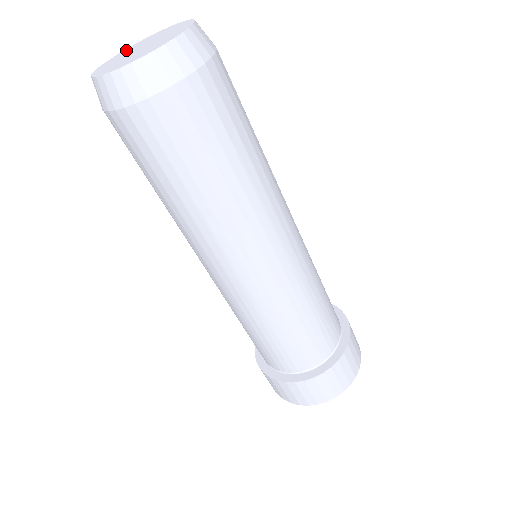
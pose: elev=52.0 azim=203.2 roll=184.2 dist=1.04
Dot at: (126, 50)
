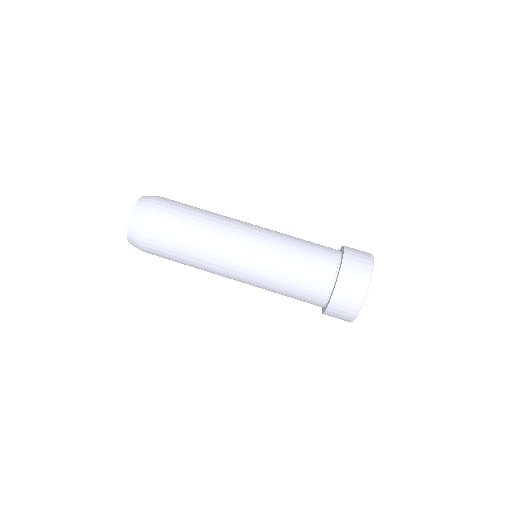
Dot at: occluded
